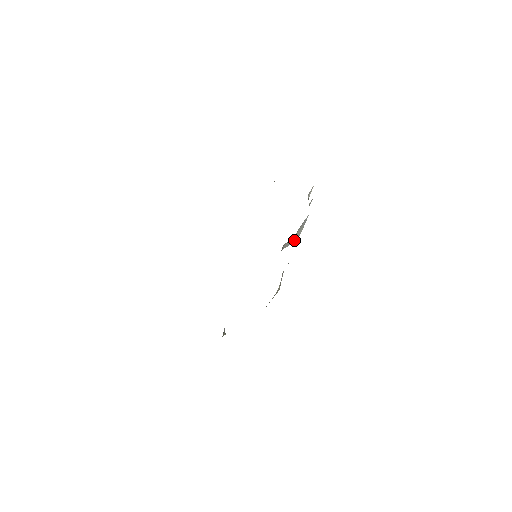
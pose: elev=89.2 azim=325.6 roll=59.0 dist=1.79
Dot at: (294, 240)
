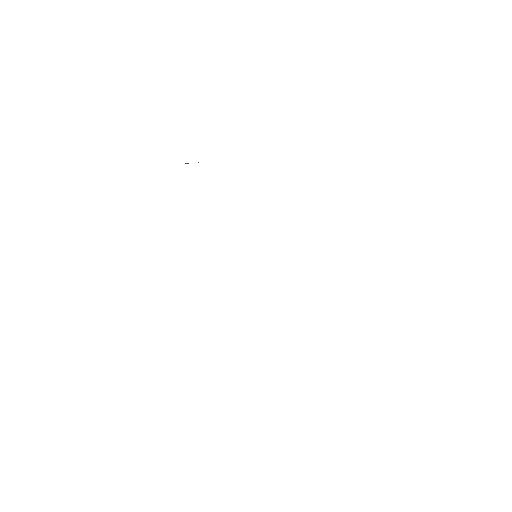
Dot at: occluded
